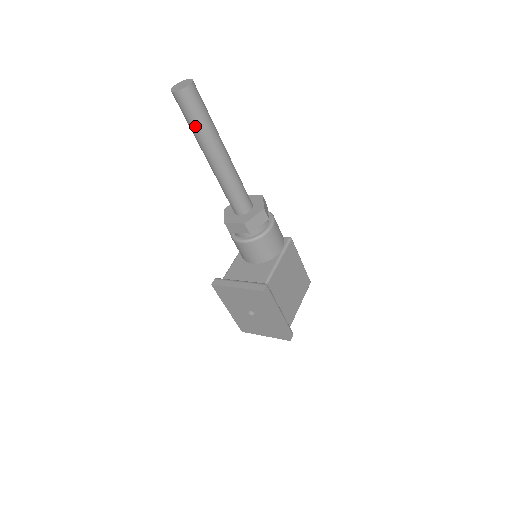
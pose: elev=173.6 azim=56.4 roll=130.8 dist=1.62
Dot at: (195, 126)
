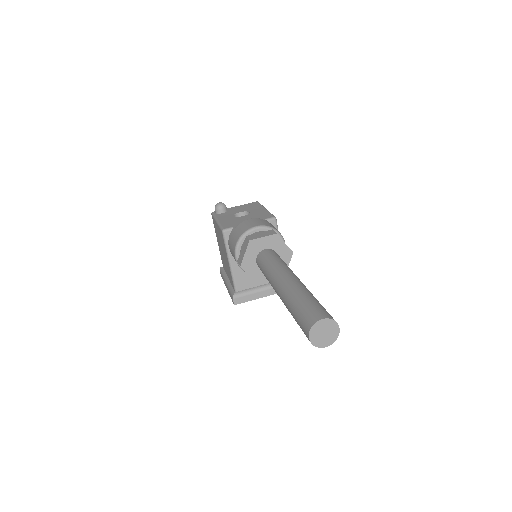
Dot at: occluded
